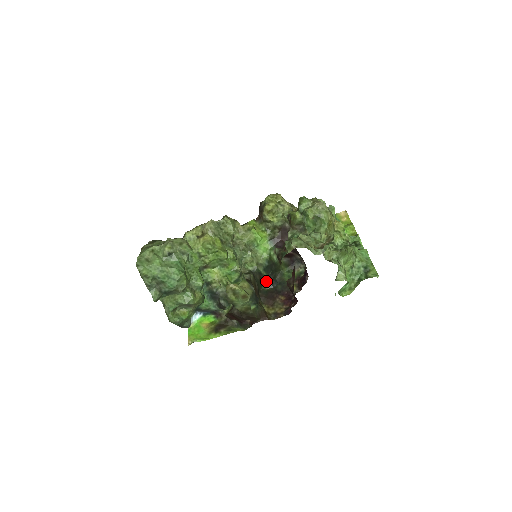
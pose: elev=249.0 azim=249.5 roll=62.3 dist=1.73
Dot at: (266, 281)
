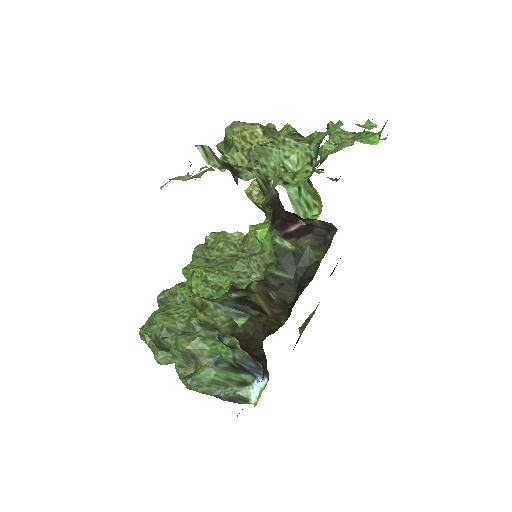
Dot at: (297, 286)
